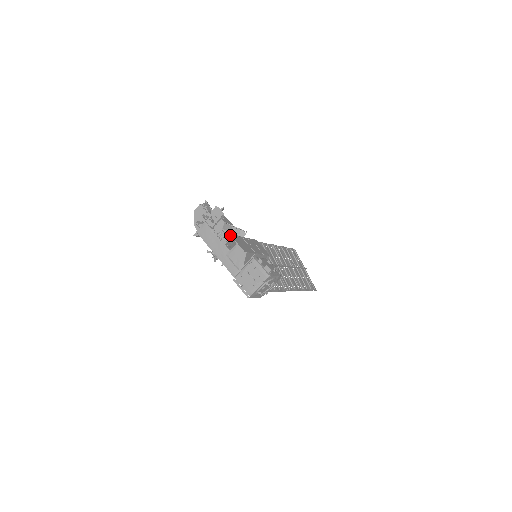
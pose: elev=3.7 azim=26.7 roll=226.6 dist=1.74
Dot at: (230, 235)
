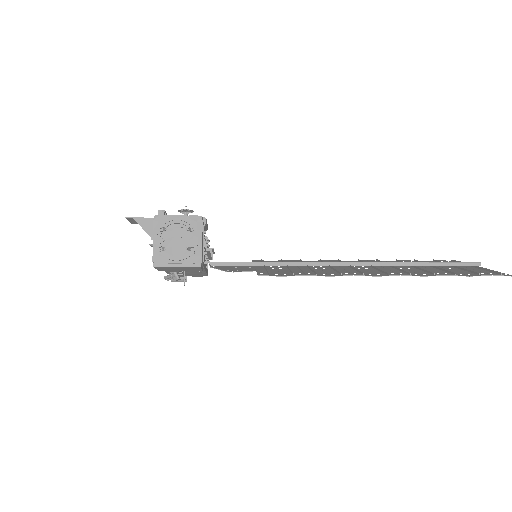
Dot at: occluded
